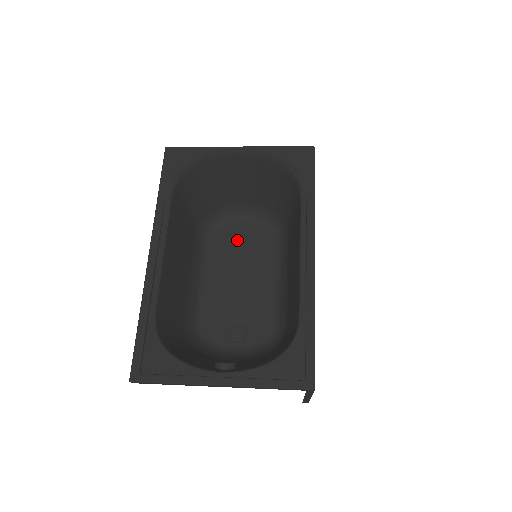
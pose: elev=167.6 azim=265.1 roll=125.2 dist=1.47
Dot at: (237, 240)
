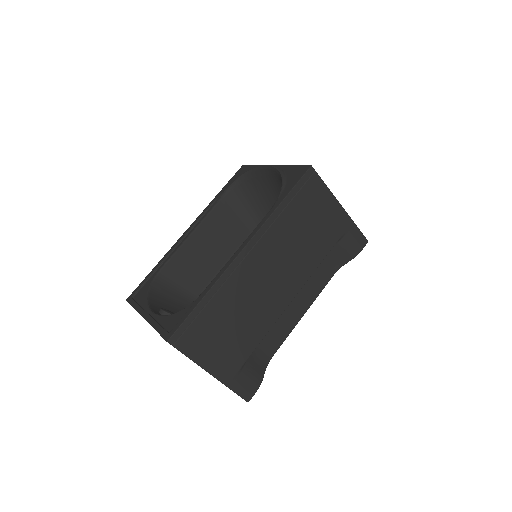
Dot at: occluded
